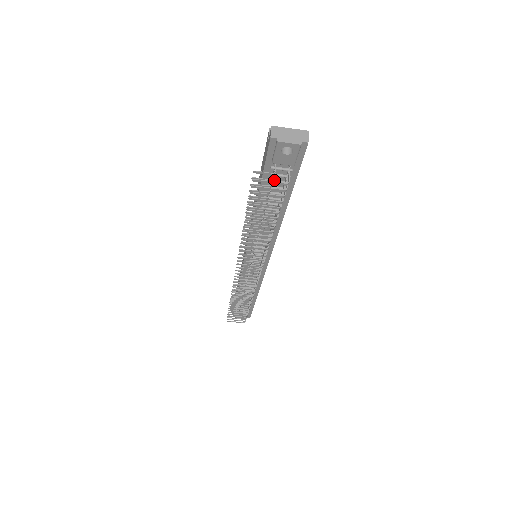
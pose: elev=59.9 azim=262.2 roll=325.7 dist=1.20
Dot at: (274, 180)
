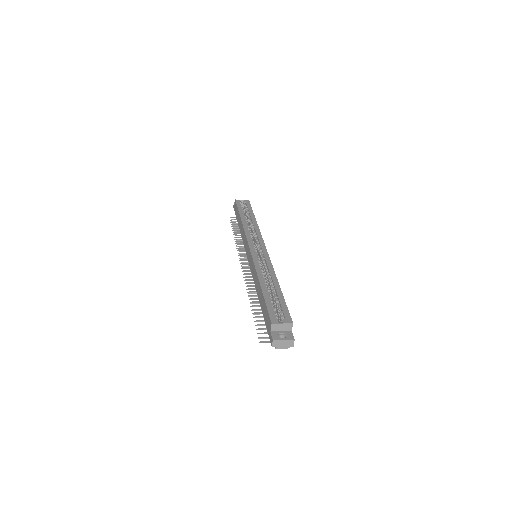
Dot at: occluded
